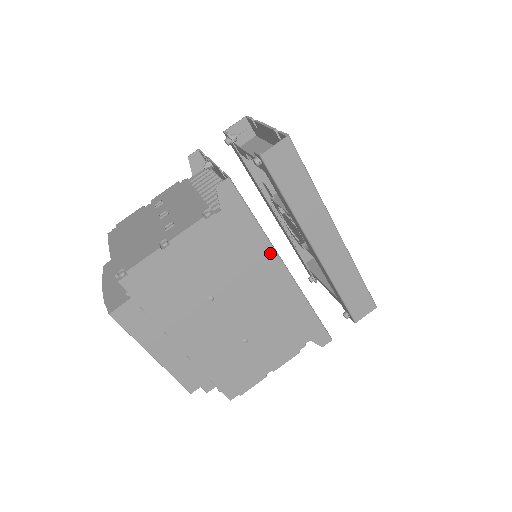
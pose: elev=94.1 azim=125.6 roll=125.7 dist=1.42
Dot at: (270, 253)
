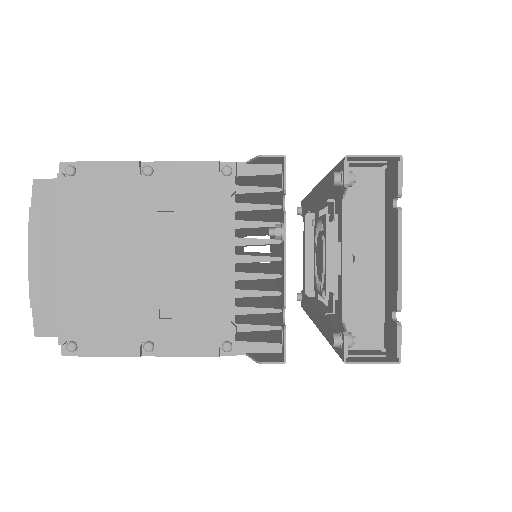
Dot at: occluded
